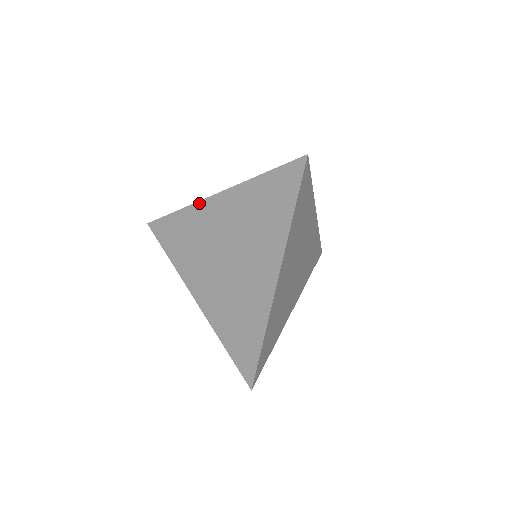
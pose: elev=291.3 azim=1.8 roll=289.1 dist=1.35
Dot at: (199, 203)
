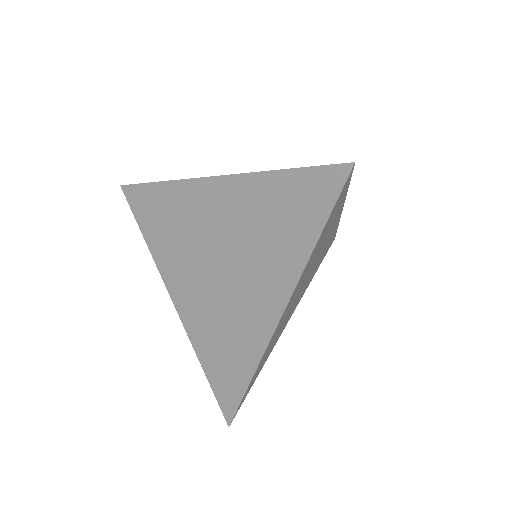
Dot at: (190, 181)
